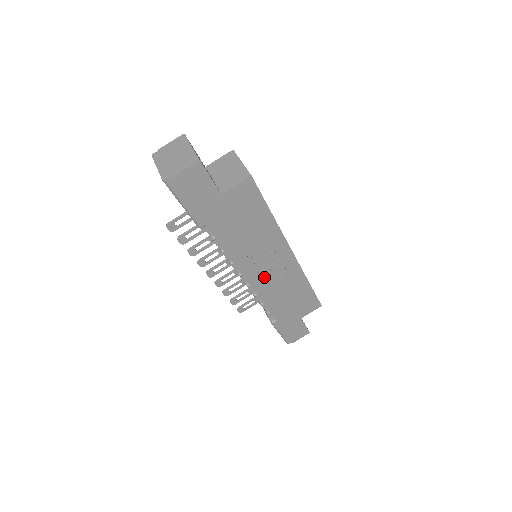
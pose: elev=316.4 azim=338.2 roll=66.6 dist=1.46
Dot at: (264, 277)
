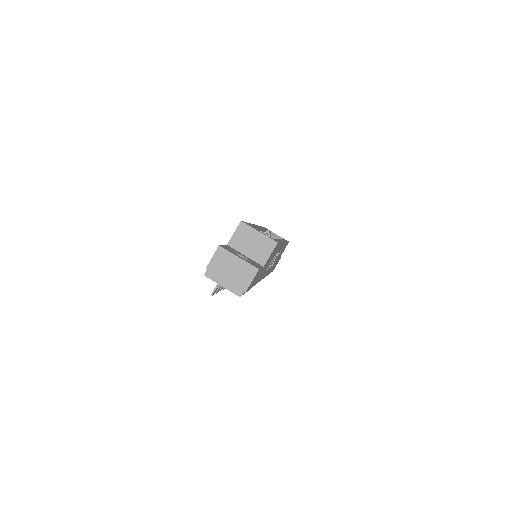
Dot at: occluded
